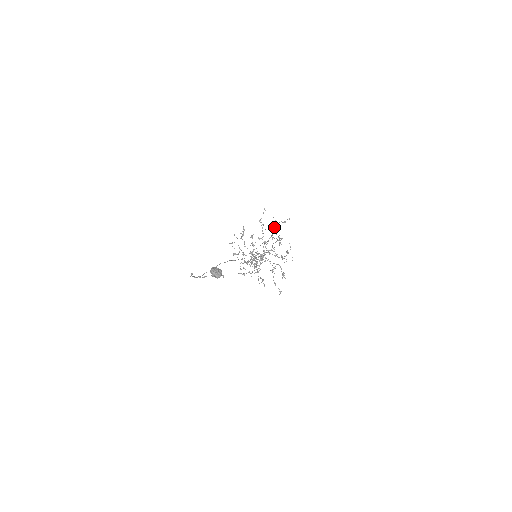
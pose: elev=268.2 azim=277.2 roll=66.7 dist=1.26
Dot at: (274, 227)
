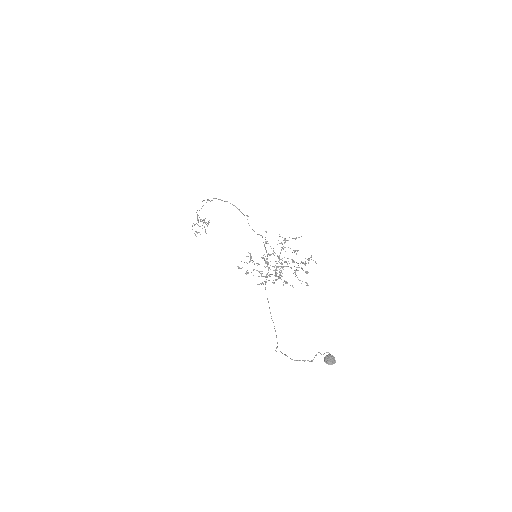
Dot at: (284, 243)
